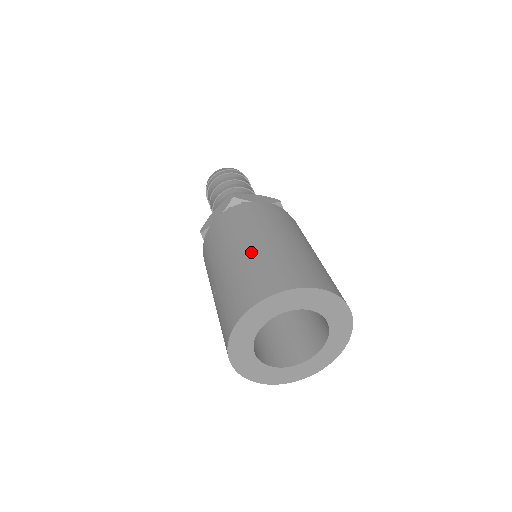
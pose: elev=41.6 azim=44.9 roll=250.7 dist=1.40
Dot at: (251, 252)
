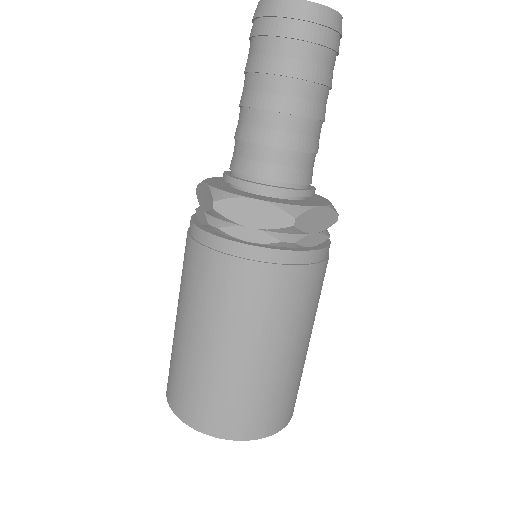
Dot at: (187, 347)
